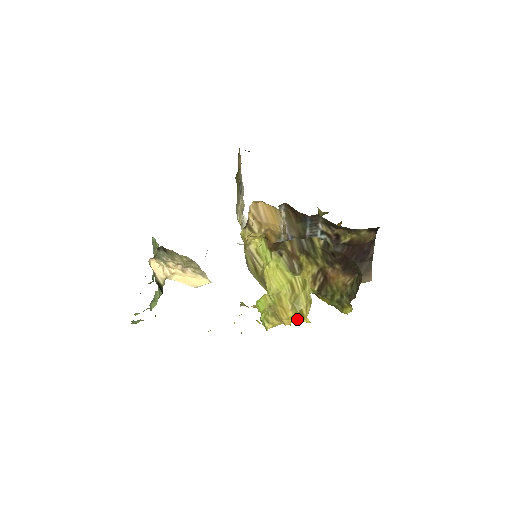
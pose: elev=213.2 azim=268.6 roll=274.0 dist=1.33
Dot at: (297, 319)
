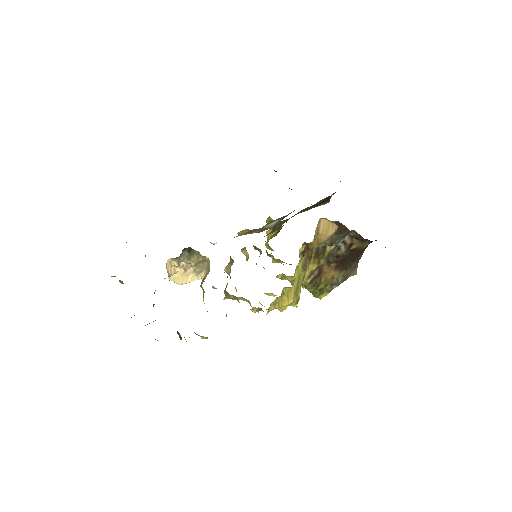
Dot at: (290, 305)
